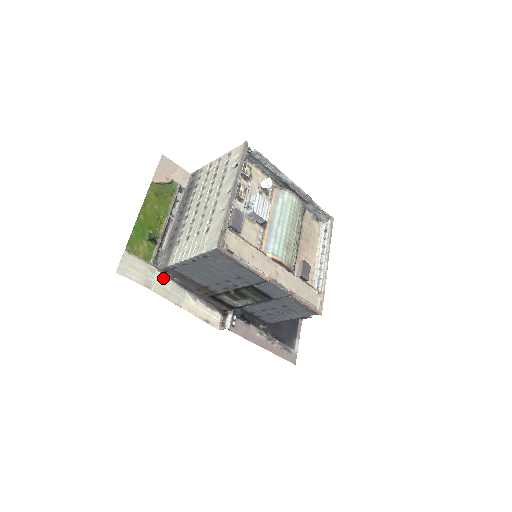
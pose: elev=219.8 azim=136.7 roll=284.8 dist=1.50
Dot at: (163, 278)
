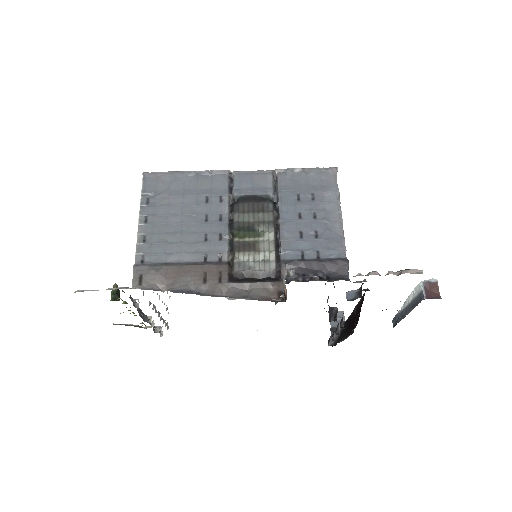
Dot at: (144, 289)
